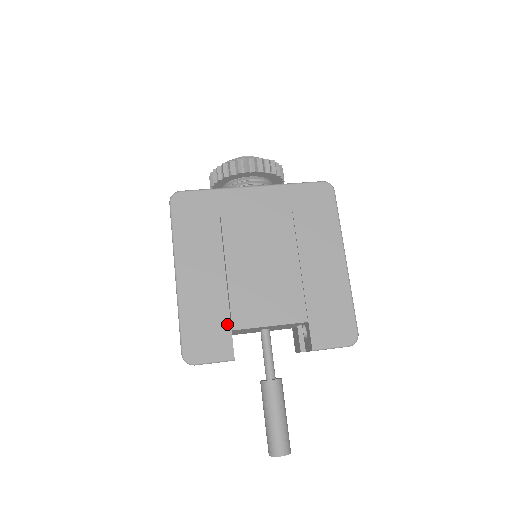
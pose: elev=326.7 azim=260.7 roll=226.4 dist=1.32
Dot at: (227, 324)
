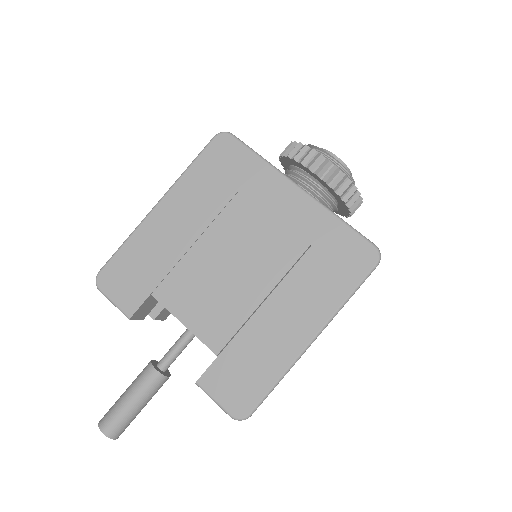
Dot at: (153, 285)
